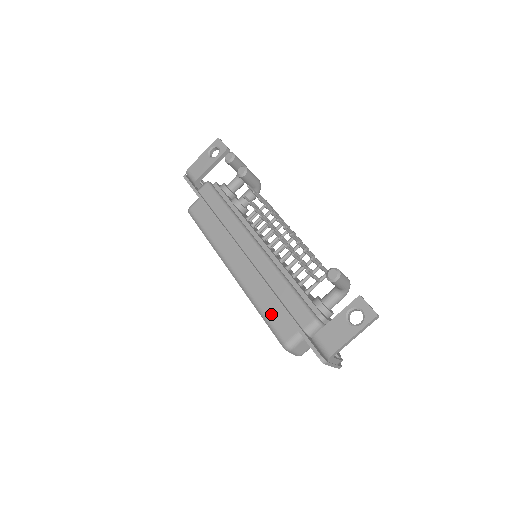
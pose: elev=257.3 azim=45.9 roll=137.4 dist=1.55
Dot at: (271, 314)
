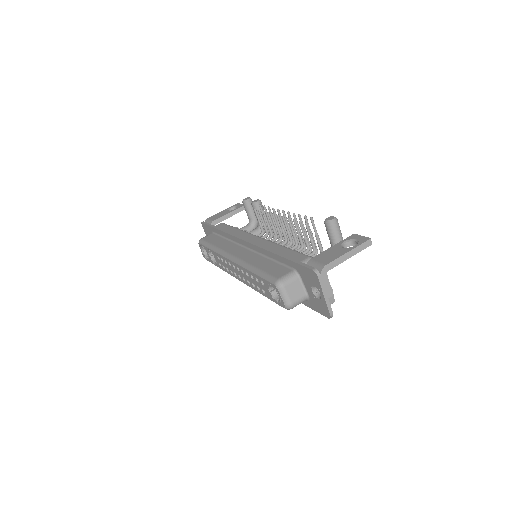
Dot at: (266, 268)
